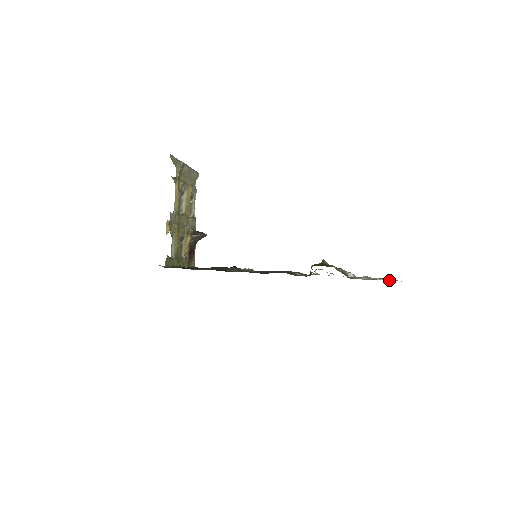
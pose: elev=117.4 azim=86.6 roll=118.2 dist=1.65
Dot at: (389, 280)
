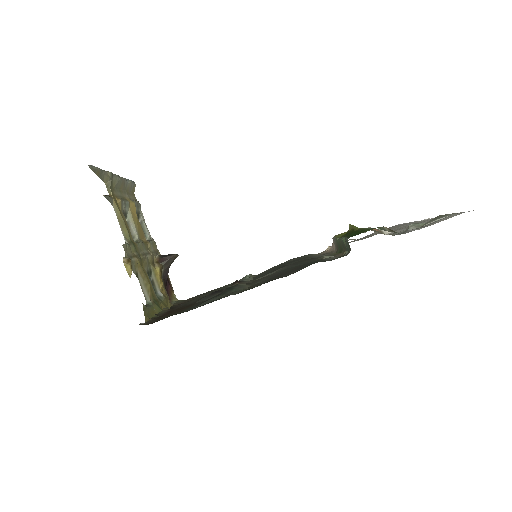
Dot at: (452, 216)
